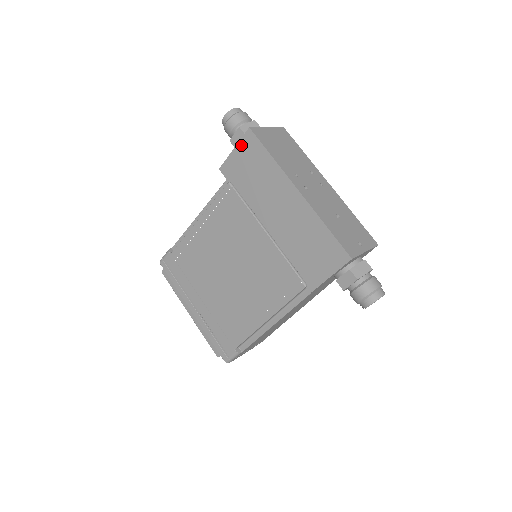
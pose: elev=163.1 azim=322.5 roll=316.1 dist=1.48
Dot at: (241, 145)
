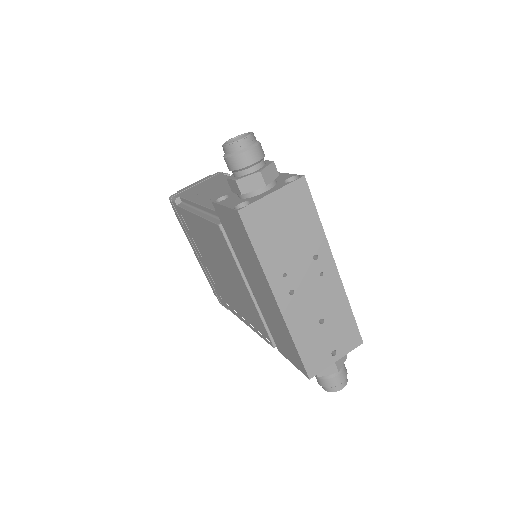
Dot at: (230, 213)
